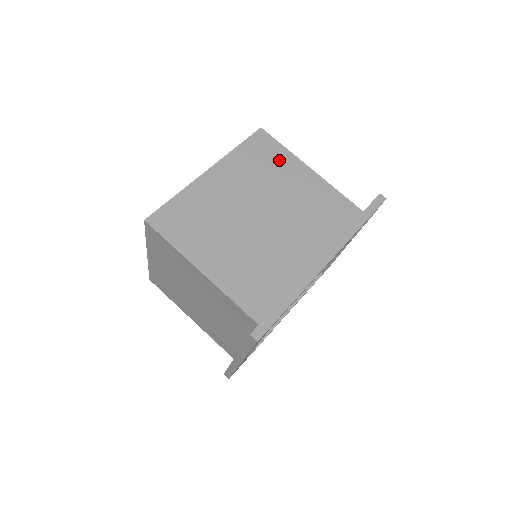
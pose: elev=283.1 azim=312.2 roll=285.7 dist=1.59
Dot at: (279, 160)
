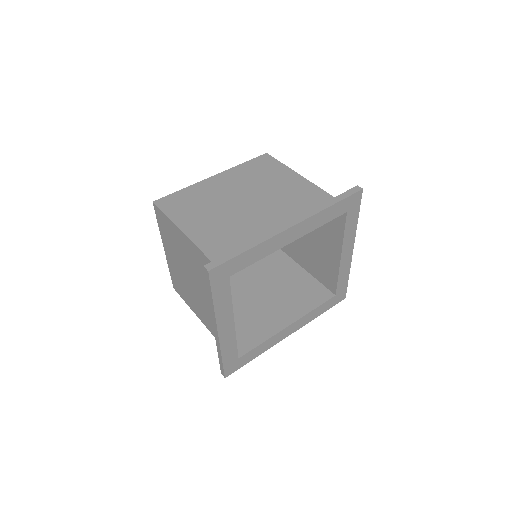
Dot at: (275, 171)
